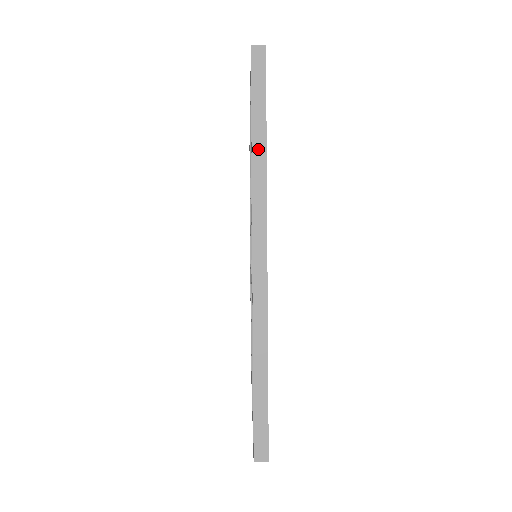
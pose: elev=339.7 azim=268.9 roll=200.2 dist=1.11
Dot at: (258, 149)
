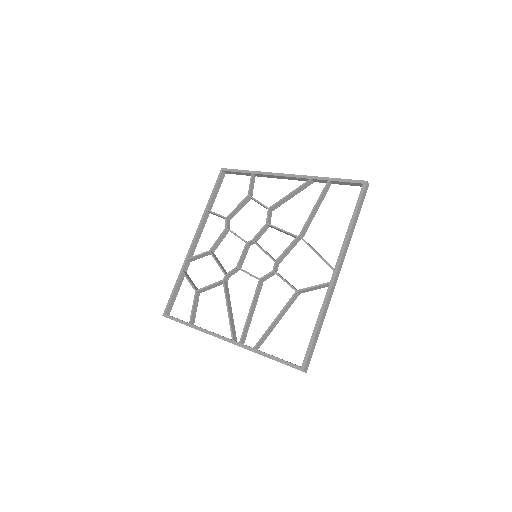
Dot at: (353, 227)
